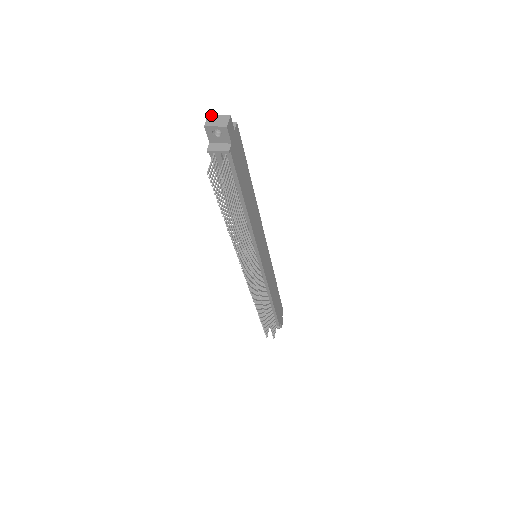
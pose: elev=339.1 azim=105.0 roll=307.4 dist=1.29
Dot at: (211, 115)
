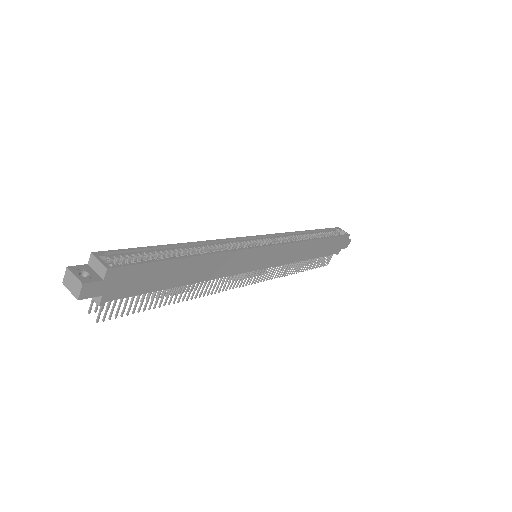
Dot at: (68, 269)
